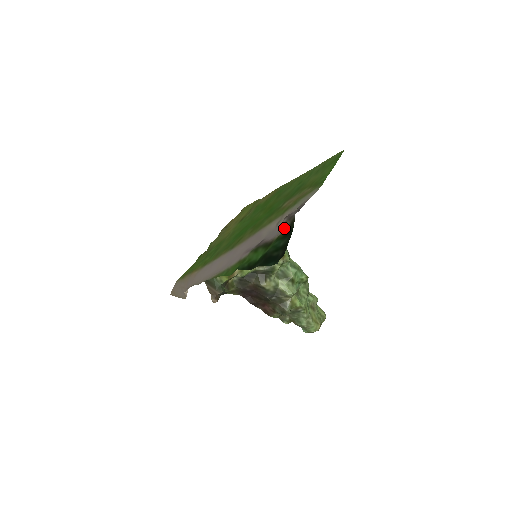
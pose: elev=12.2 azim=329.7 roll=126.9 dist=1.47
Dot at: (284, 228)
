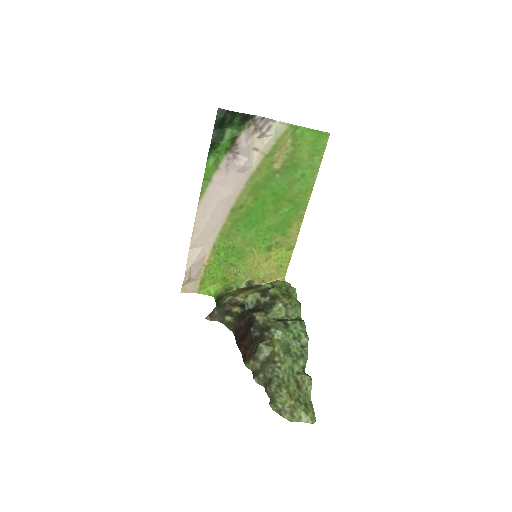
Dot at: (247, 125)
